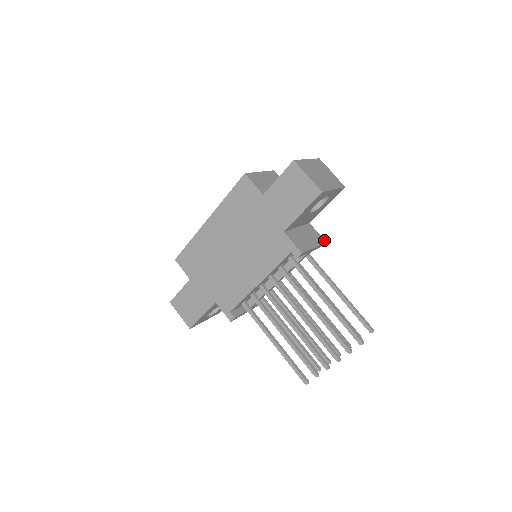
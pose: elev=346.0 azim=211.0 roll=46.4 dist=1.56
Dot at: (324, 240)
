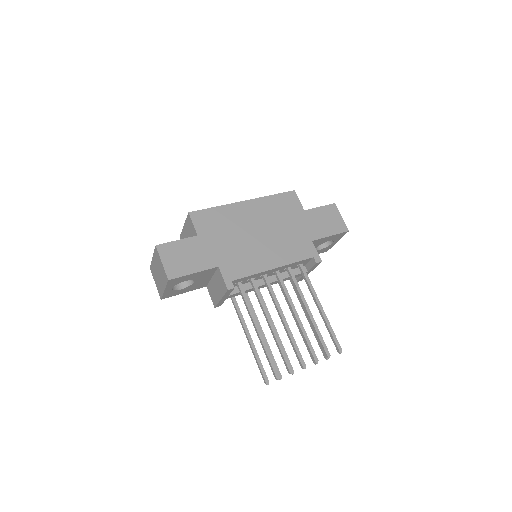
Dot at: occluded
